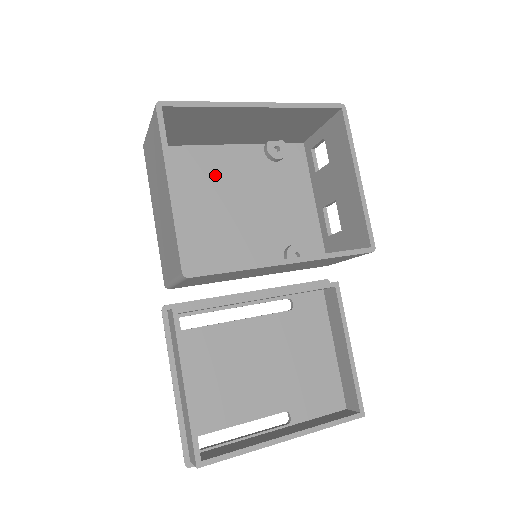
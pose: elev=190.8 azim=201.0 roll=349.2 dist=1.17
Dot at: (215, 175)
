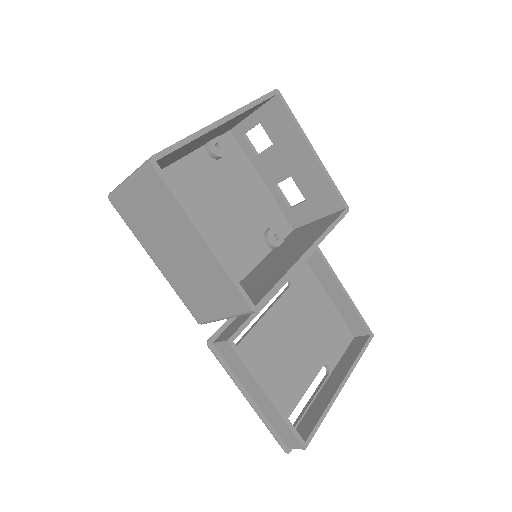
Dot at: (182, 197)
